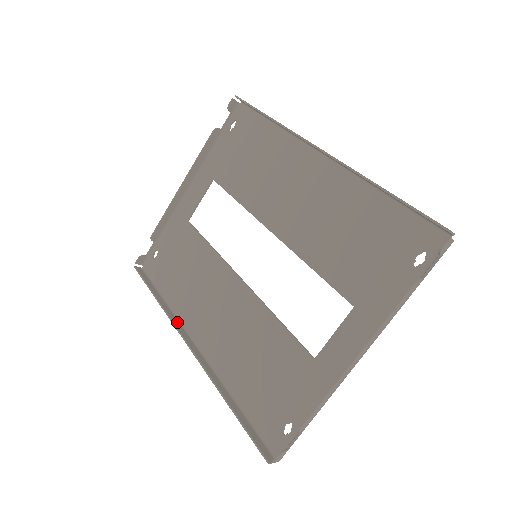
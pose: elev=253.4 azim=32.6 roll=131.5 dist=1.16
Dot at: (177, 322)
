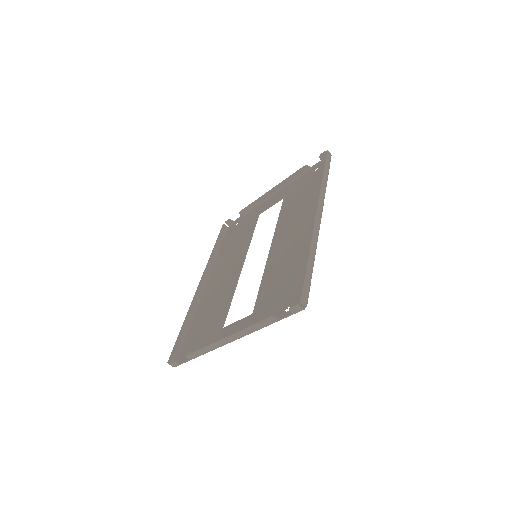
Dot at: (210, 268)
